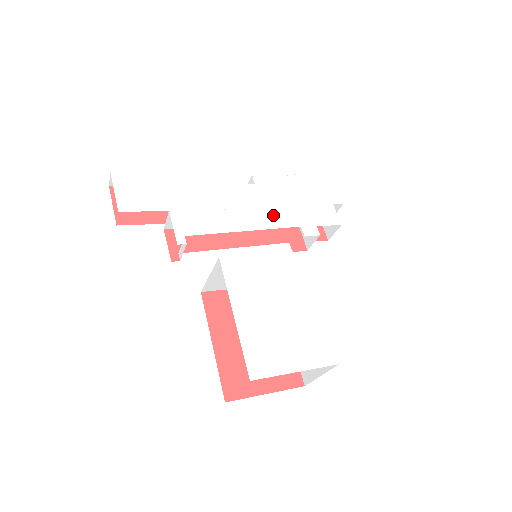
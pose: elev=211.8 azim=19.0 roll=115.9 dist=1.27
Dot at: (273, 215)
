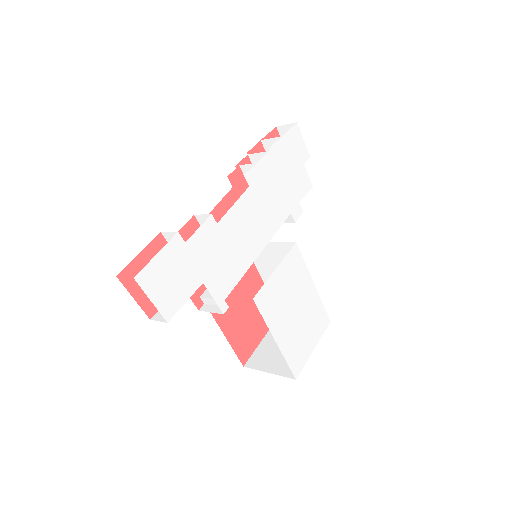
Dot at: (272, 216)
